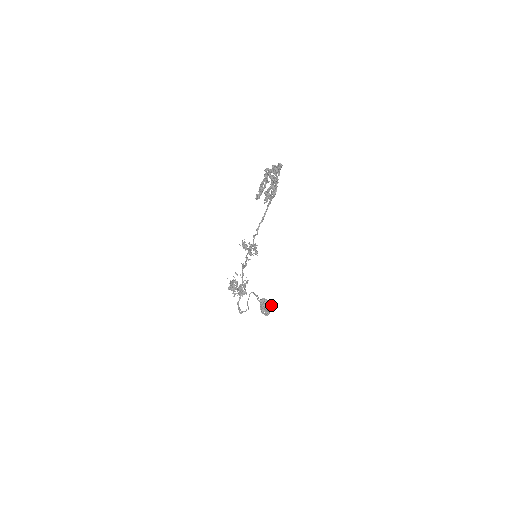
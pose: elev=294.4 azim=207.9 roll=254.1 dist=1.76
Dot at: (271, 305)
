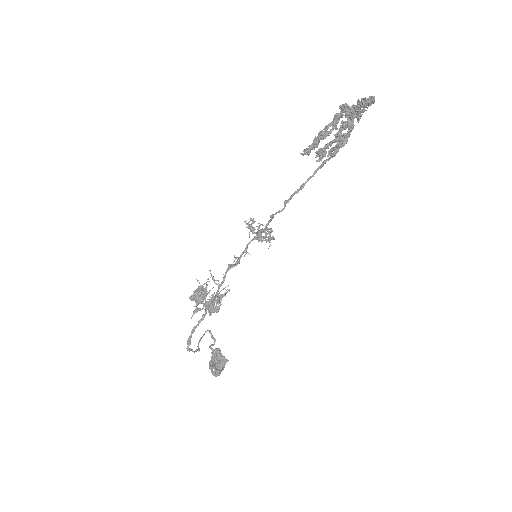
Dot at: (225, 363)
